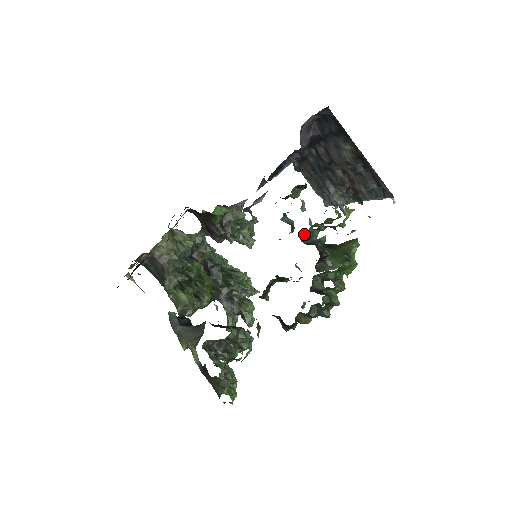
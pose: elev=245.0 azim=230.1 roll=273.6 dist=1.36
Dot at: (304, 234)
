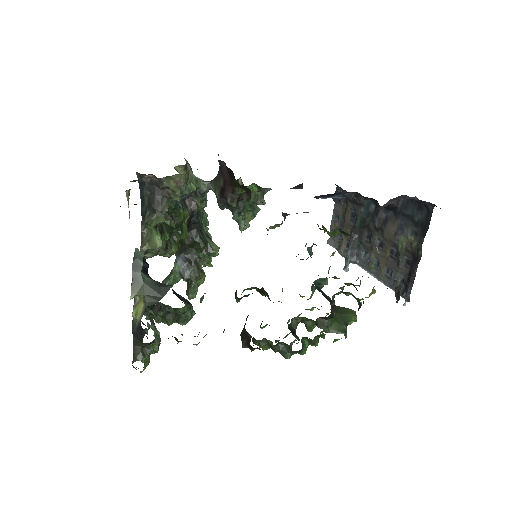
Dot at: (320, 278)
